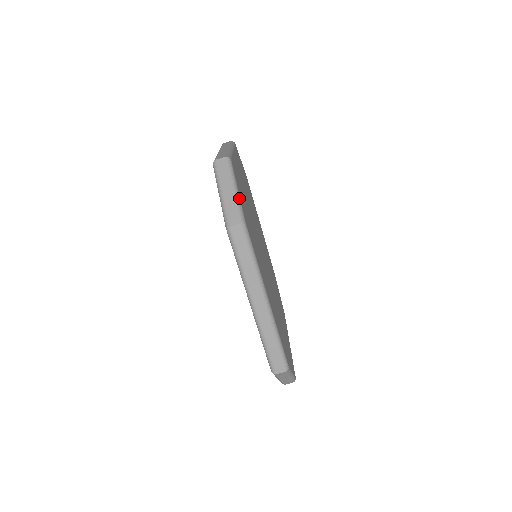
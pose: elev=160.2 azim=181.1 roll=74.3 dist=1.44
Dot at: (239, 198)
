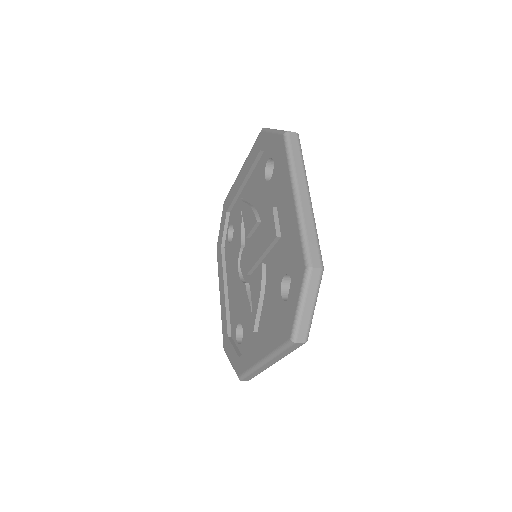
Dot at: occluded
